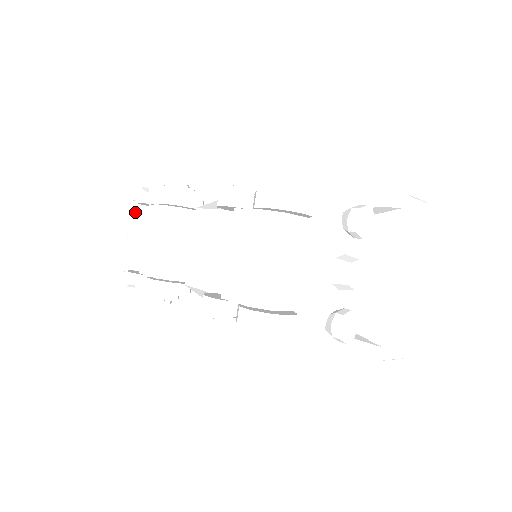
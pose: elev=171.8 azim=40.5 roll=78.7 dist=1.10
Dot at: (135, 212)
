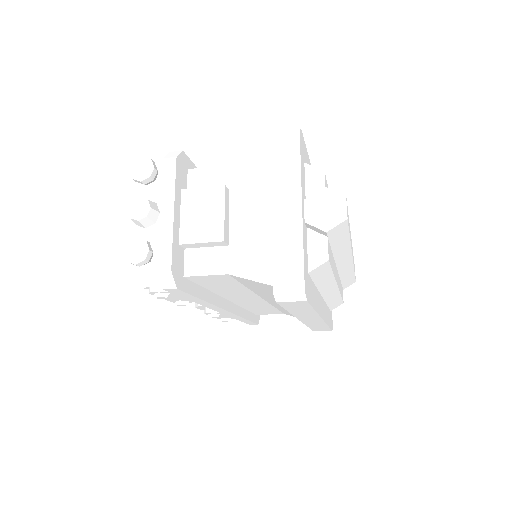
Dot at: occluded
